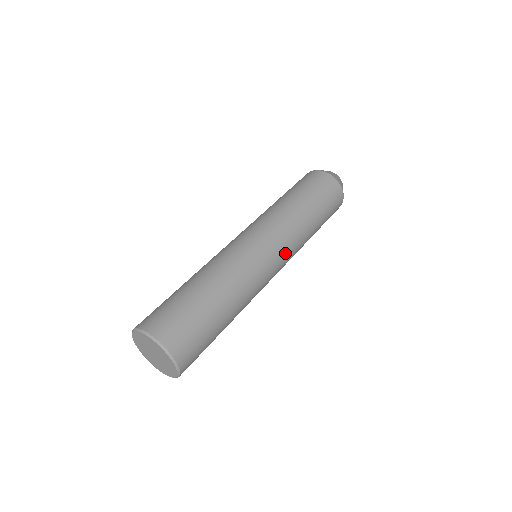
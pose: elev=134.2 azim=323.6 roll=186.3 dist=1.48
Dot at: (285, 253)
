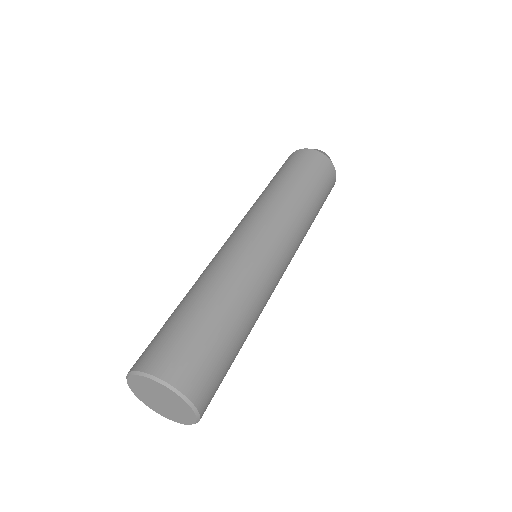
Dot at: (280, 232)
